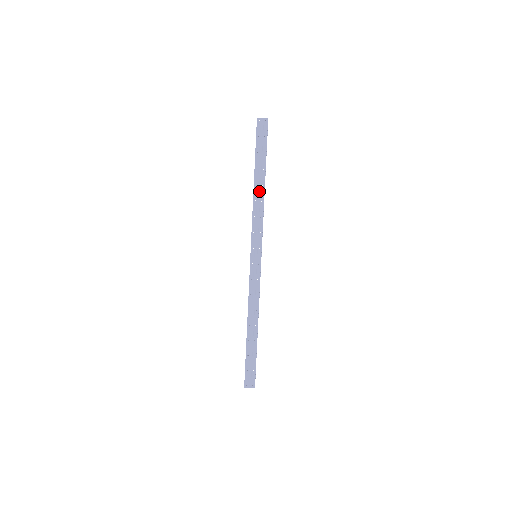
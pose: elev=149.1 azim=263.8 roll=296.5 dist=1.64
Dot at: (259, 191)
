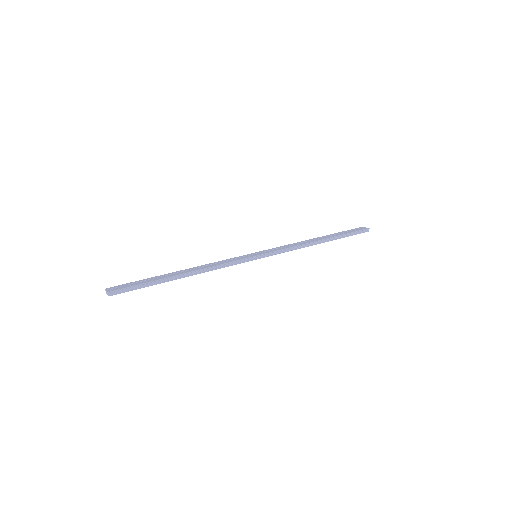
Dot at: (312, 241)
